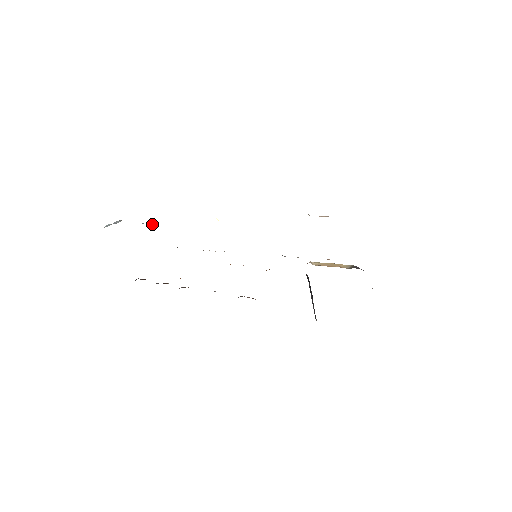
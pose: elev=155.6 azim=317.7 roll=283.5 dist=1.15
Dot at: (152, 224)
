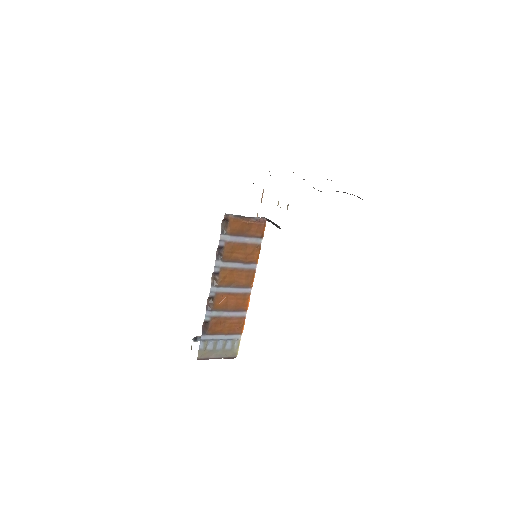
Dot at: occluded
